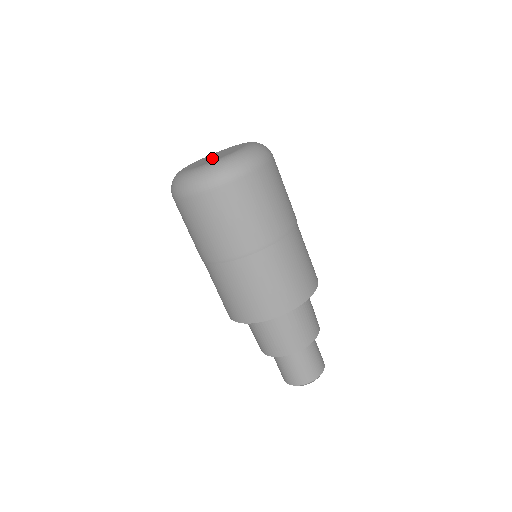
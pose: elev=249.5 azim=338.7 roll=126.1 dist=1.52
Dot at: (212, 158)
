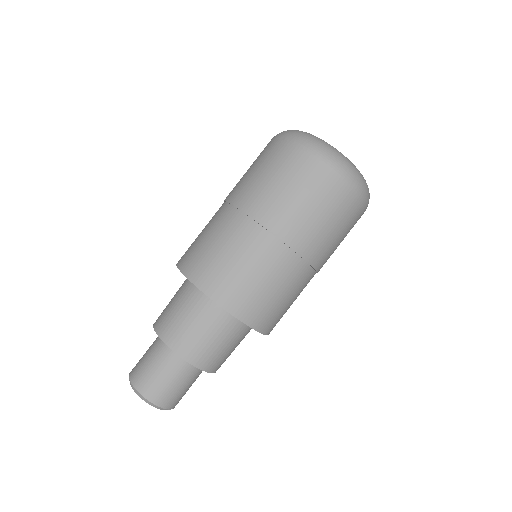
Dot at: occluded
